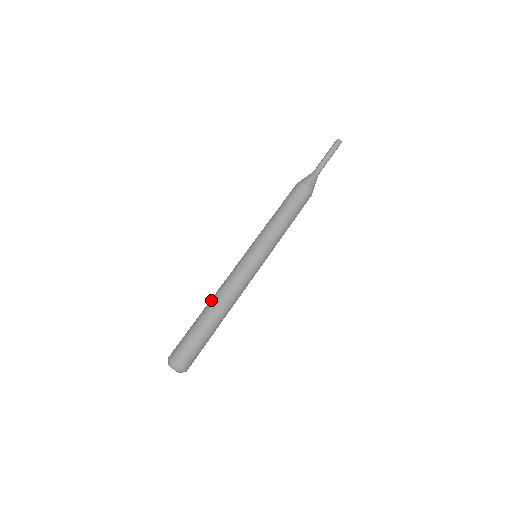
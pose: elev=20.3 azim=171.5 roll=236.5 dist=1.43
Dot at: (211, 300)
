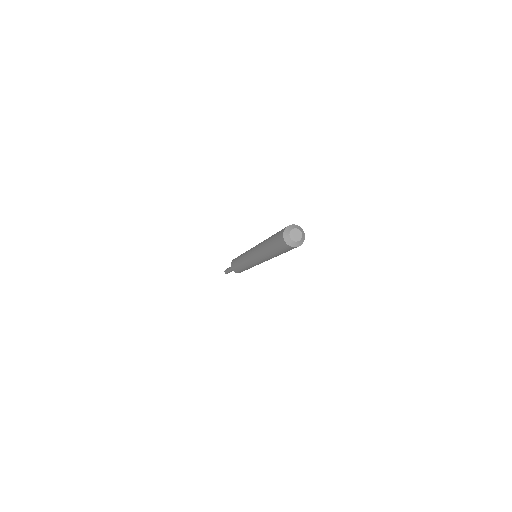
Dot at: (263, 251)
